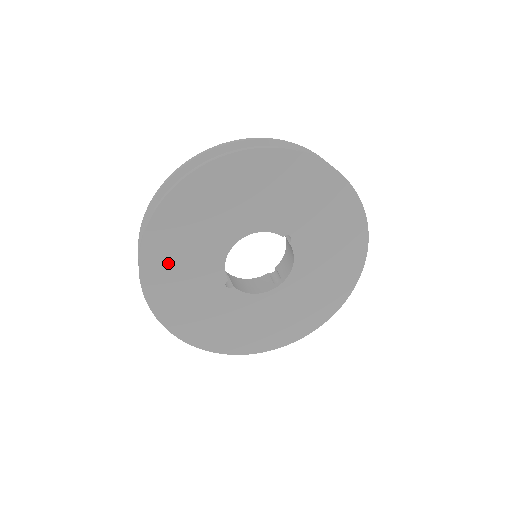
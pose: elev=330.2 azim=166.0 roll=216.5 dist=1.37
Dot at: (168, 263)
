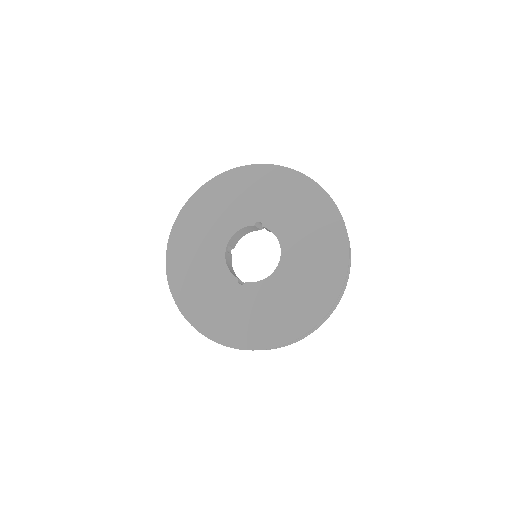
Dot at: (192, 290)
